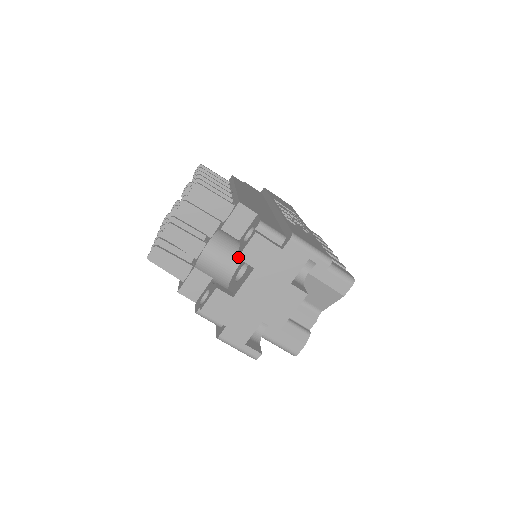
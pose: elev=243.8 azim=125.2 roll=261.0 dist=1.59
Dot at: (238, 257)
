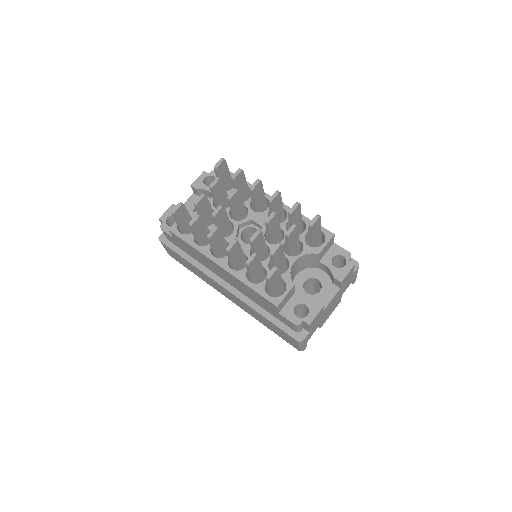
Dot at: (342, 282)
